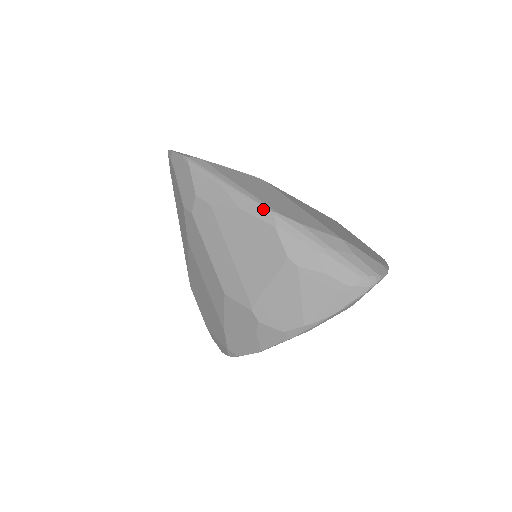
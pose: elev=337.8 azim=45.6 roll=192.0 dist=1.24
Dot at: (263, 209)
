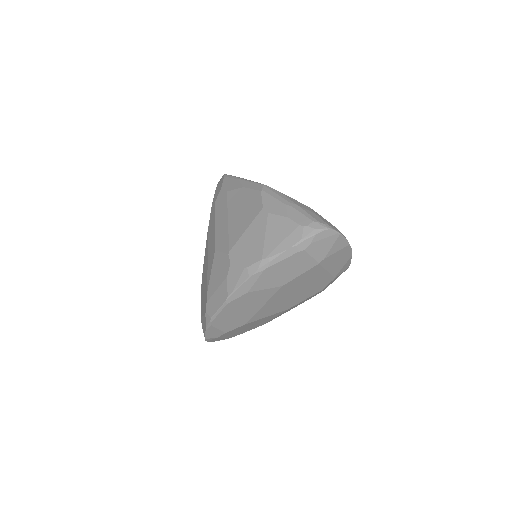
Dot at: (258, 184)
